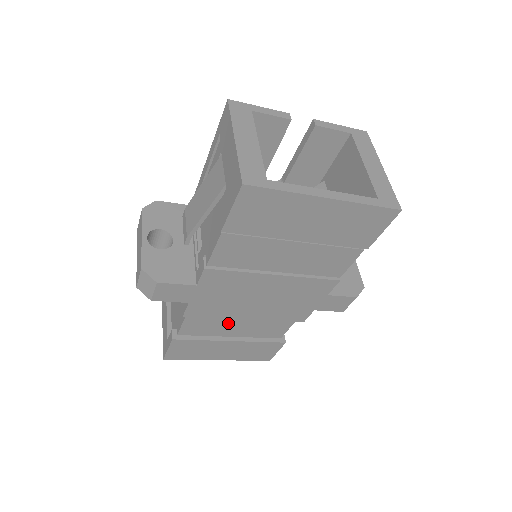
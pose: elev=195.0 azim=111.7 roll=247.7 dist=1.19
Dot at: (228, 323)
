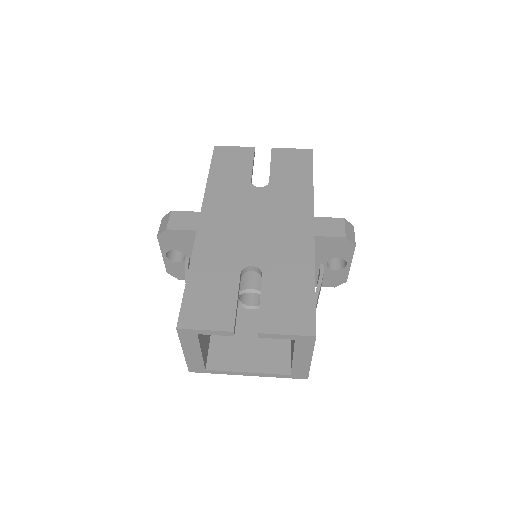
Dot at: occluded
